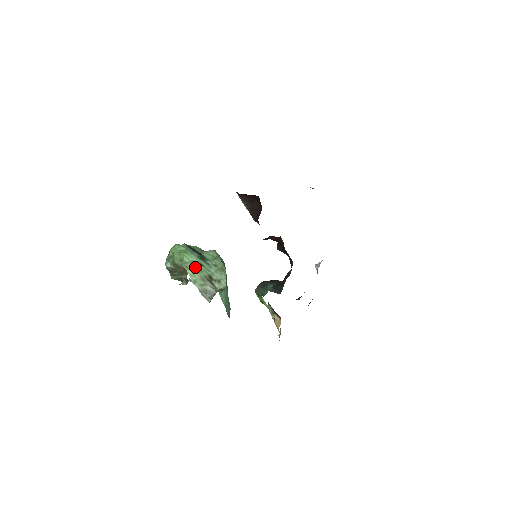
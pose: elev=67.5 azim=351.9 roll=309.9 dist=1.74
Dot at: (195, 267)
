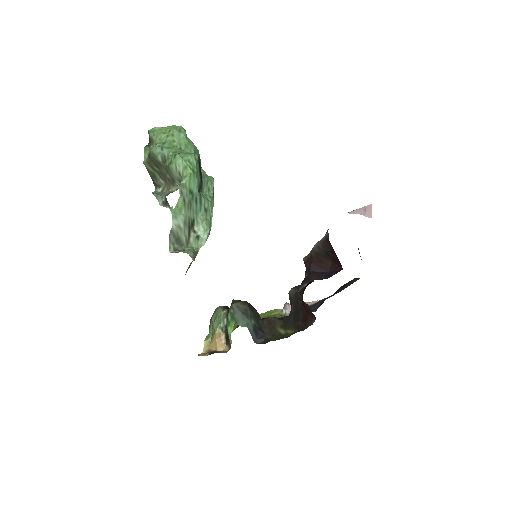
Dot at: (189, 200)
